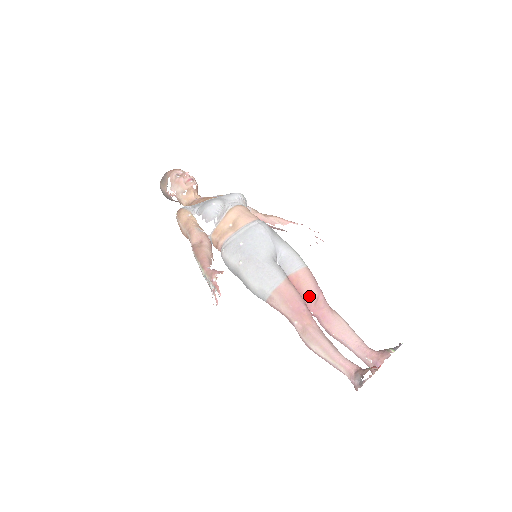
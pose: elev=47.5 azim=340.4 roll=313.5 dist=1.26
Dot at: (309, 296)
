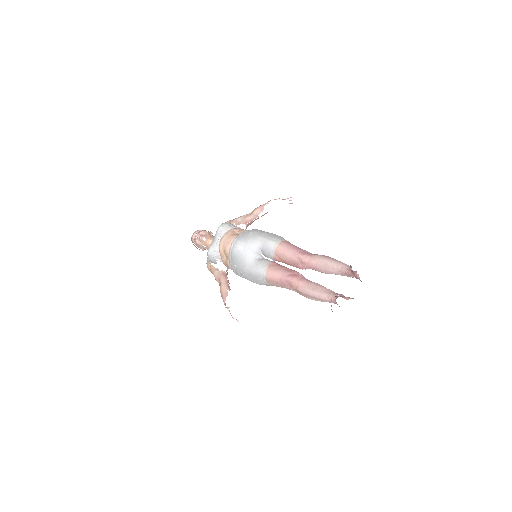
Dot at: (292, 262)
